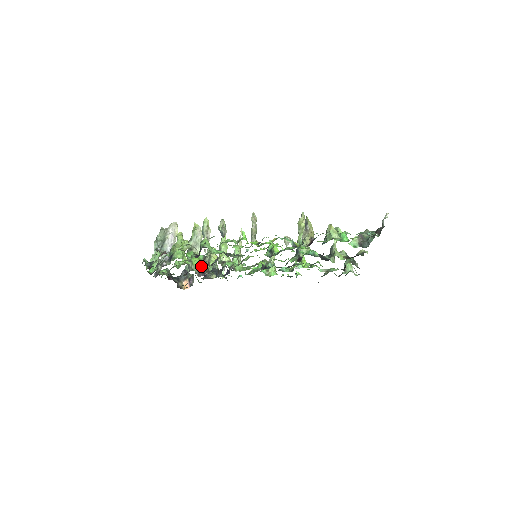
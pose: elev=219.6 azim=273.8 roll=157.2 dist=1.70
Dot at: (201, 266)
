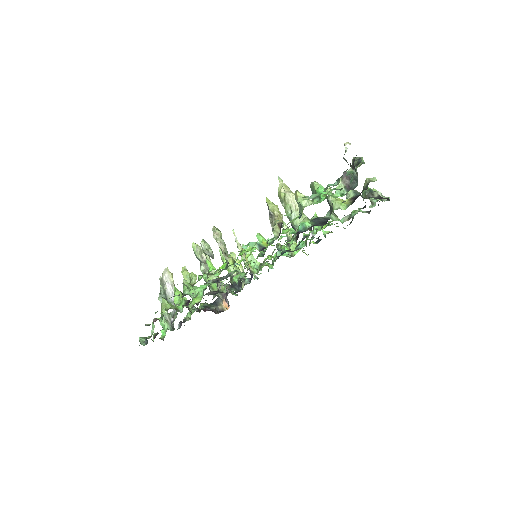
Dot at: occluded
